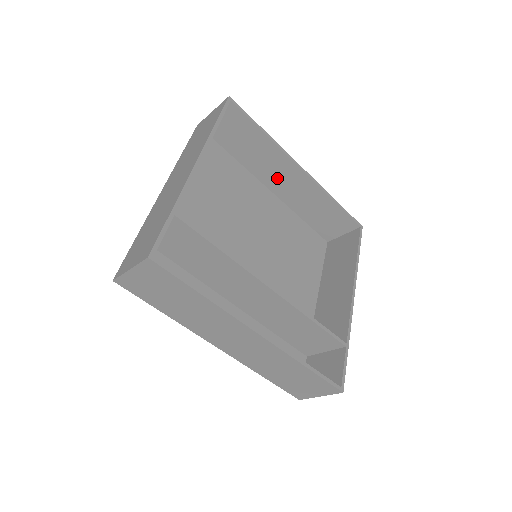
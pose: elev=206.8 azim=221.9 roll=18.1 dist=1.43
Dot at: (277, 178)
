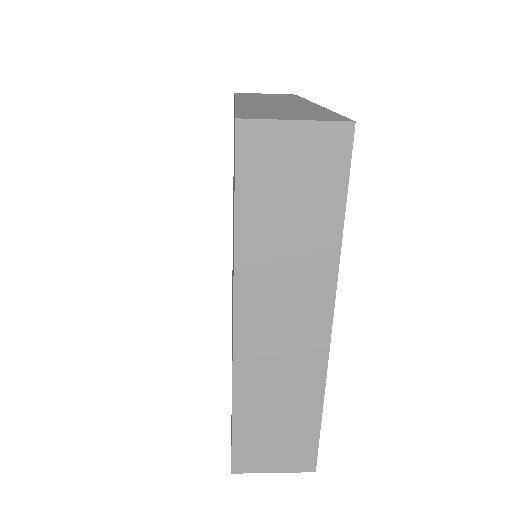
Dot at: occluded
